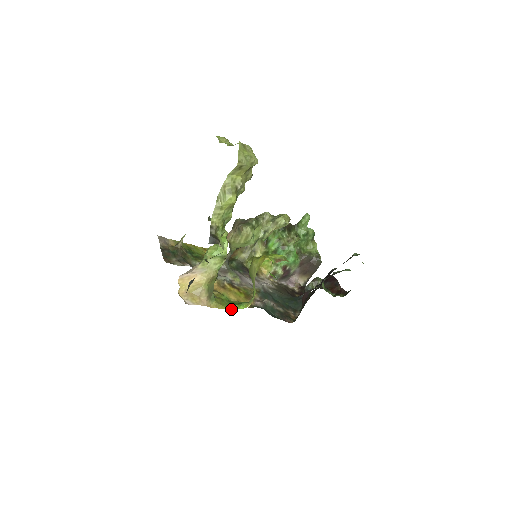
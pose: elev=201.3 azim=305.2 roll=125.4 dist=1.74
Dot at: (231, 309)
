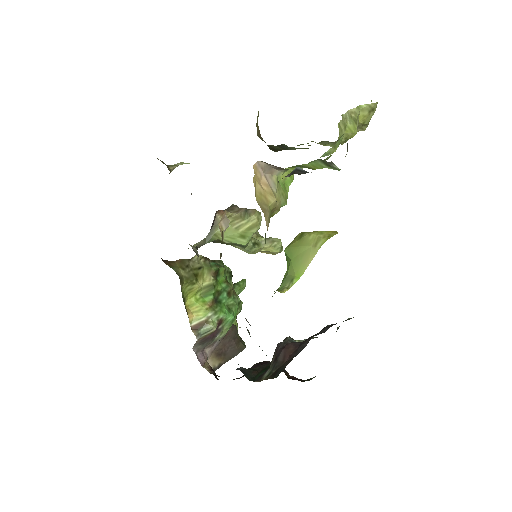
Dot at: occluded
